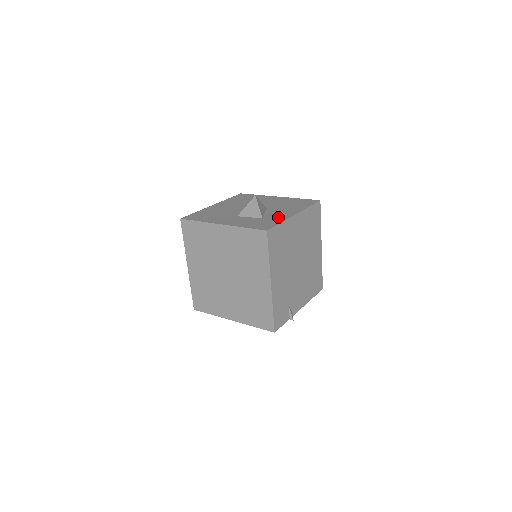
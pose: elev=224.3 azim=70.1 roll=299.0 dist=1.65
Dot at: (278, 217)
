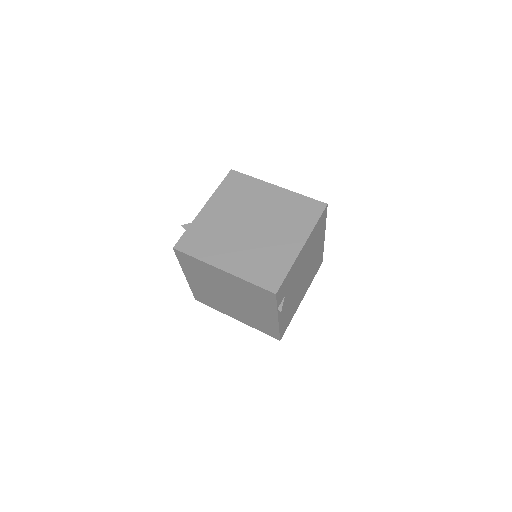
Dot at: occluded
